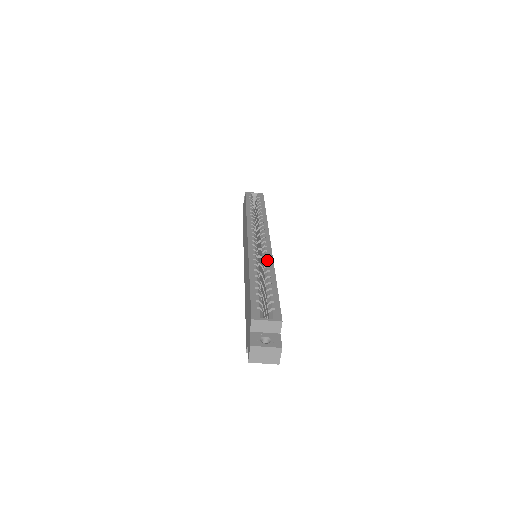
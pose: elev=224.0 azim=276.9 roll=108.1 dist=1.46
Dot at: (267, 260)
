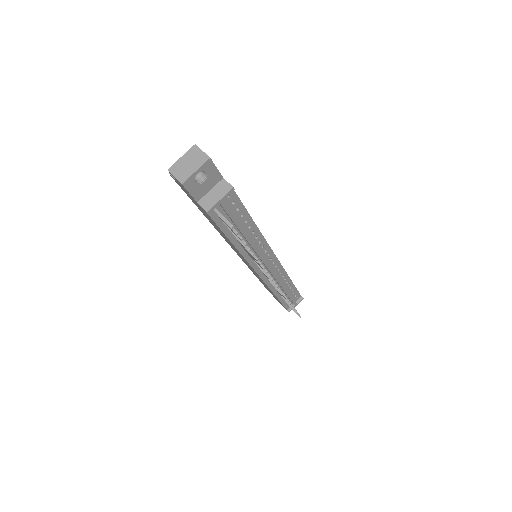
Dot at: occluded
